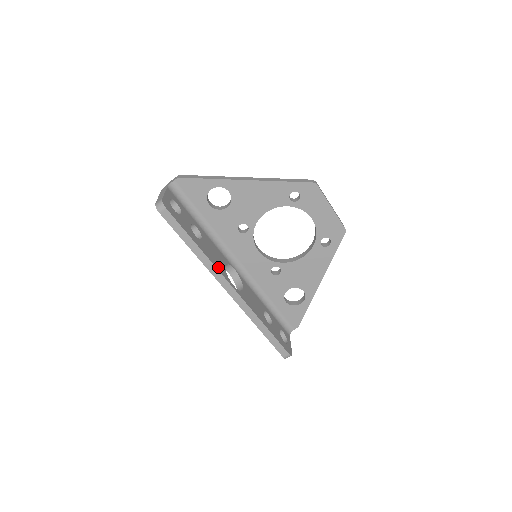
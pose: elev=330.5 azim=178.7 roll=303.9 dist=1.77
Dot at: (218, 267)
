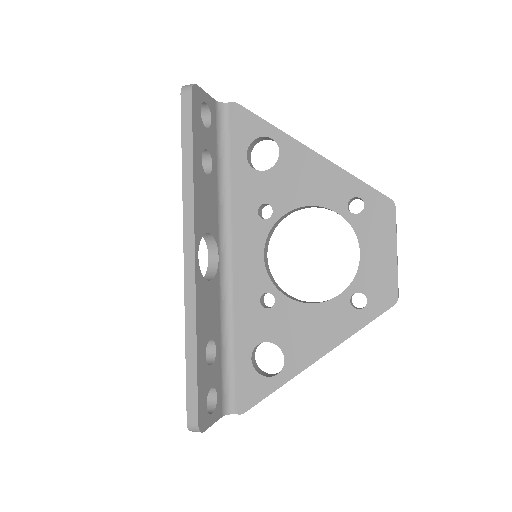
Dot at: (197, 215)
